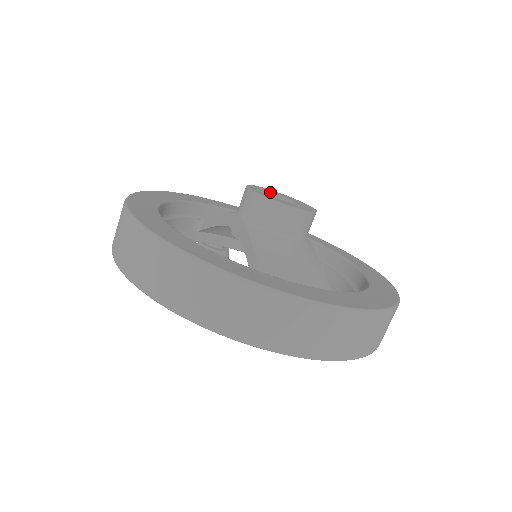
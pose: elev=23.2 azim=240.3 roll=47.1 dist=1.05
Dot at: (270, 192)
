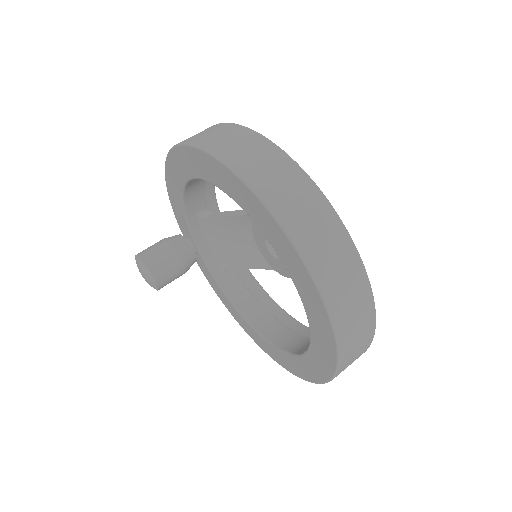
Dot at: occluded
